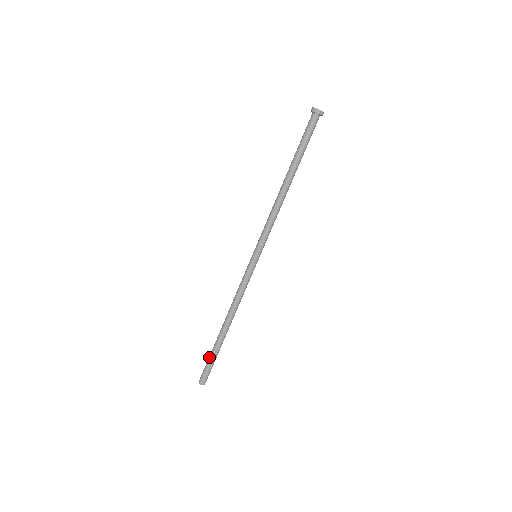
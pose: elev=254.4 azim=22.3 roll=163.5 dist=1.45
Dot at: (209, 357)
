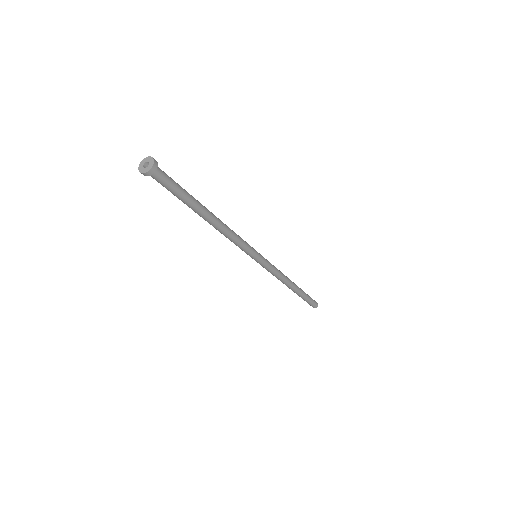
Dot at: occluded
